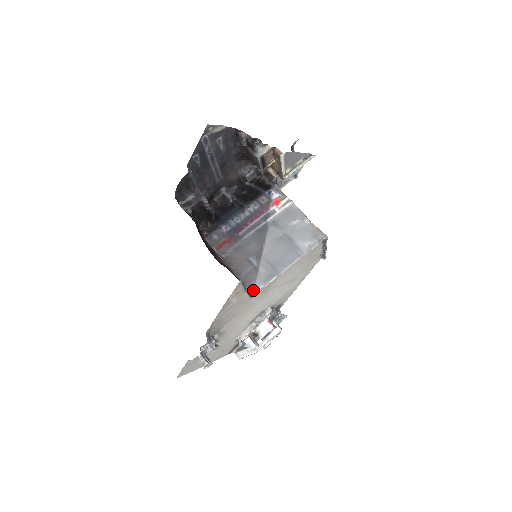
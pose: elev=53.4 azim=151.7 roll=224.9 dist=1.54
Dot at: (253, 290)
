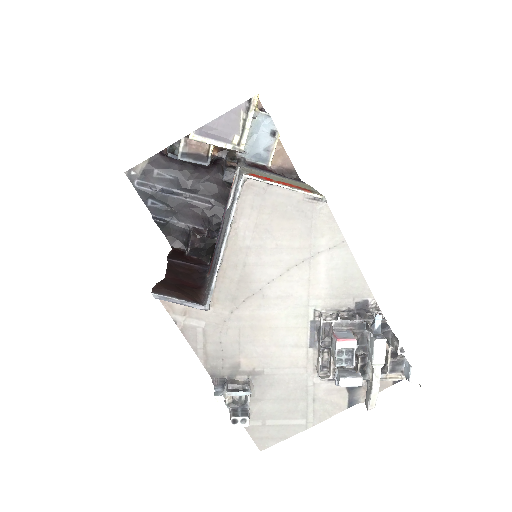
Dot at: (207, 300)
